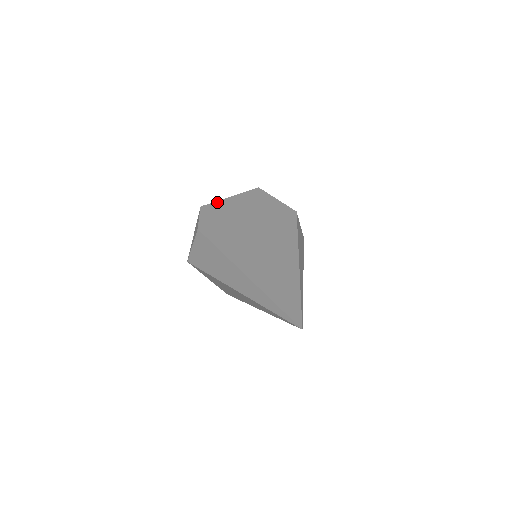
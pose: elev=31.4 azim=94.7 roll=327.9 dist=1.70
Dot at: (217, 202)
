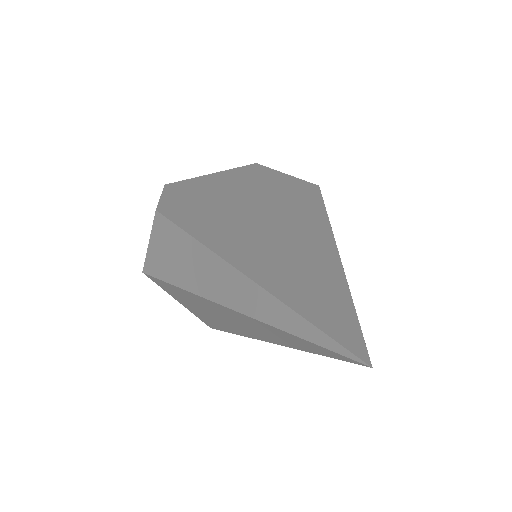
Dot at: (191, 179)
